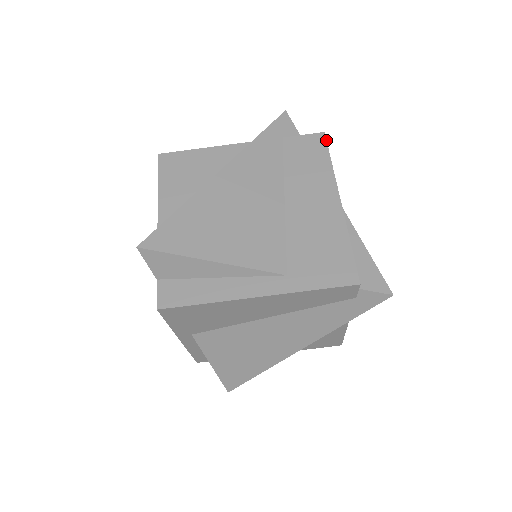
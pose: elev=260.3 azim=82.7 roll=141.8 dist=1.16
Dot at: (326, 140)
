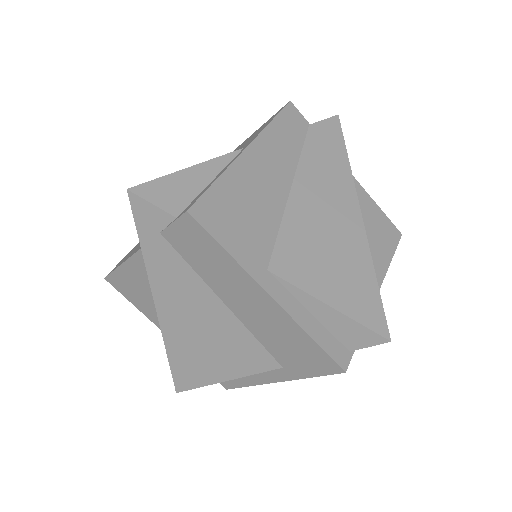
Dot at: (198, 223)
